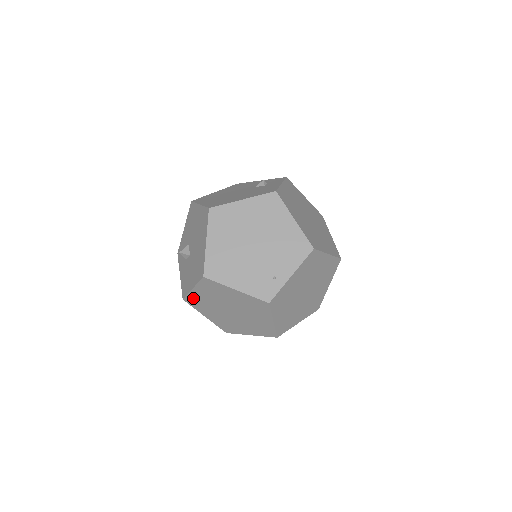
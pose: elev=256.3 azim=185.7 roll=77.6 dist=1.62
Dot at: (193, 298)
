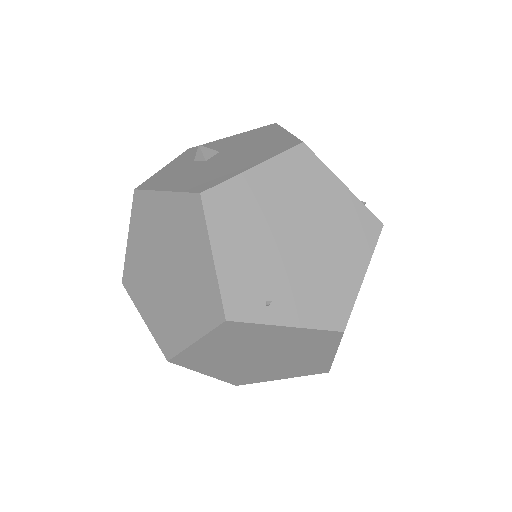
Dot at: (148, 202)
